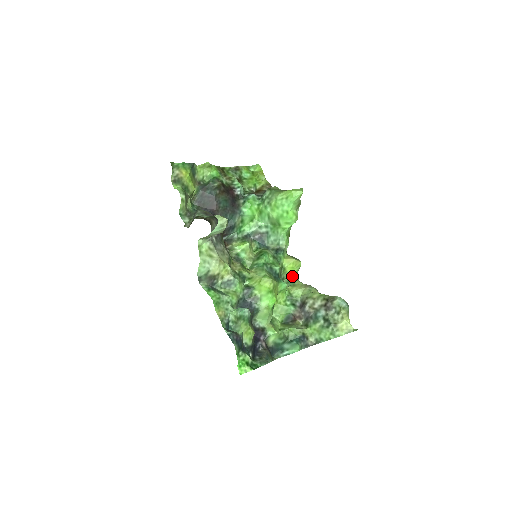
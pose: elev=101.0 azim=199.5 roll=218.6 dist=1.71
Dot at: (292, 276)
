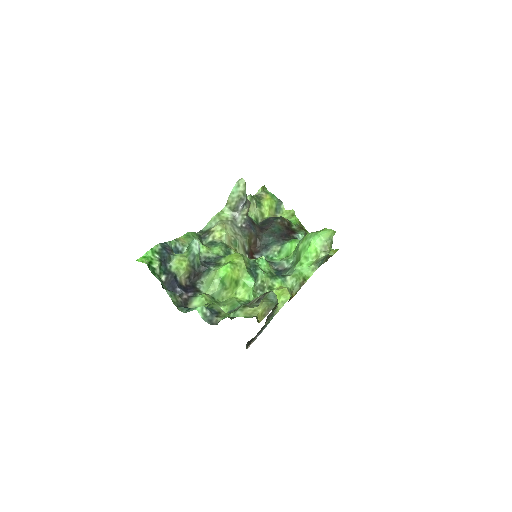
Dot at: occluded
